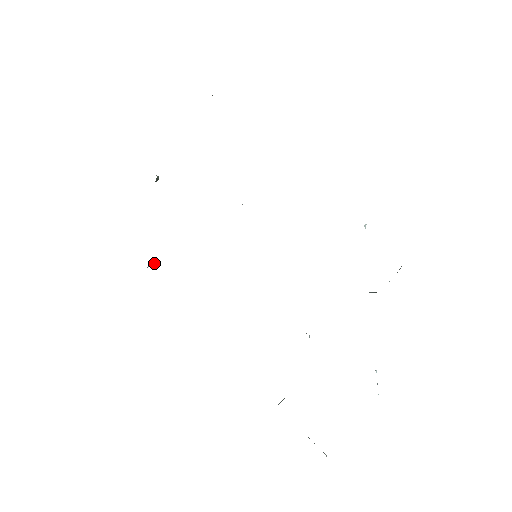
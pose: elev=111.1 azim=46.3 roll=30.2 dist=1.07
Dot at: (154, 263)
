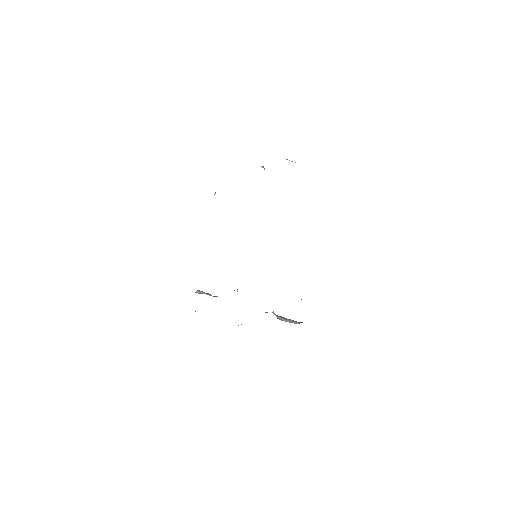
Dot at: occluded
